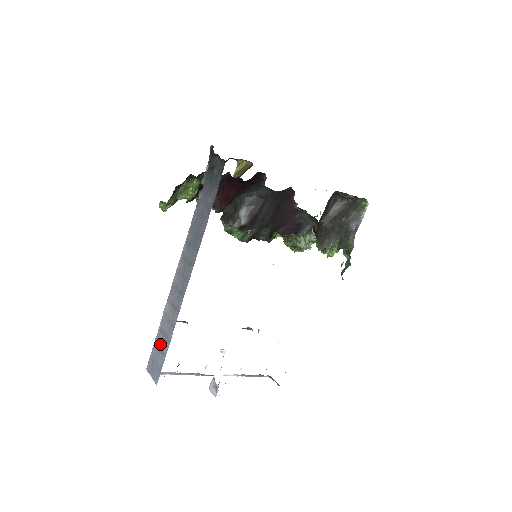
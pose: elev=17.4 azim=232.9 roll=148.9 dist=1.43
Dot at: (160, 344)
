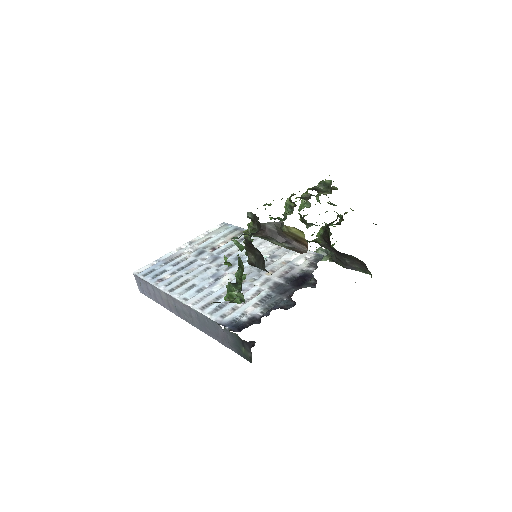
Dot at: (149, 290)
